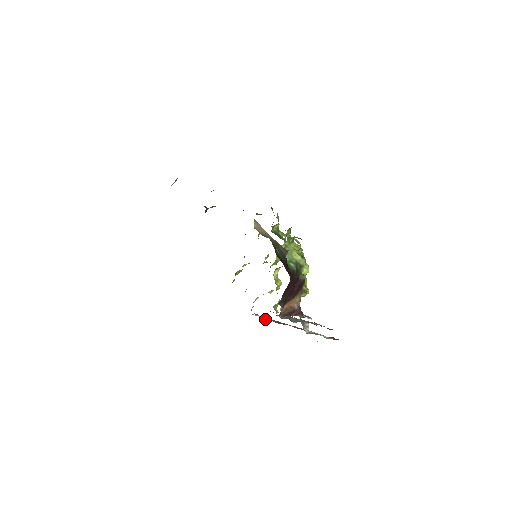
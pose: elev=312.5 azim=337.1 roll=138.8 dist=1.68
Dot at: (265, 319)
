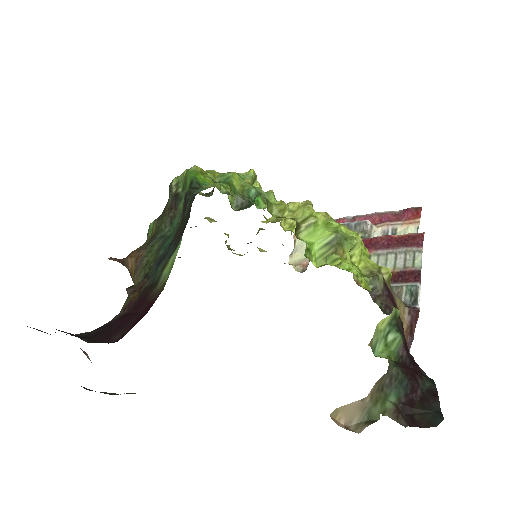
Dot at: occluded
